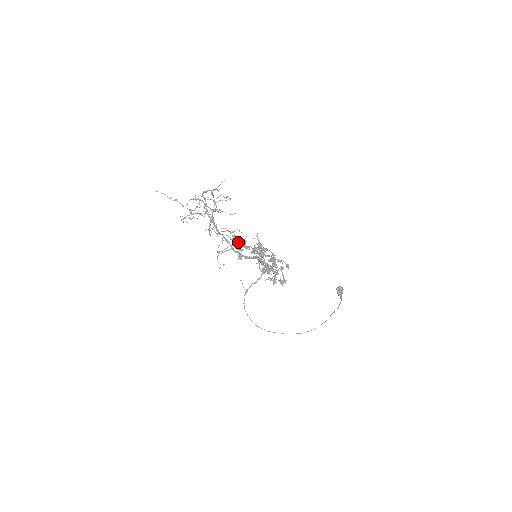
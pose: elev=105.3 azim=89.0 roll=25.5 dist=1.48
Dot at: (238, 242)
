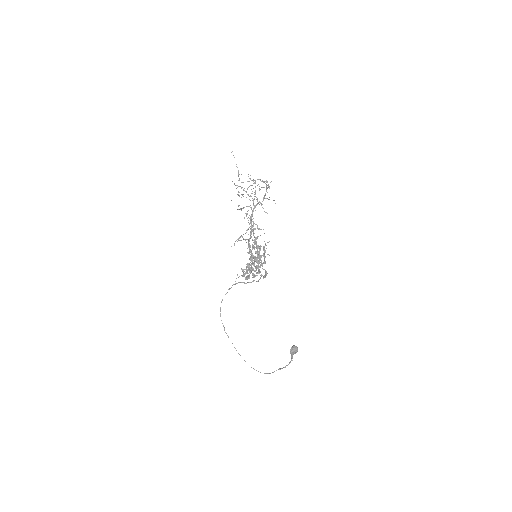
Dot at: occluded
